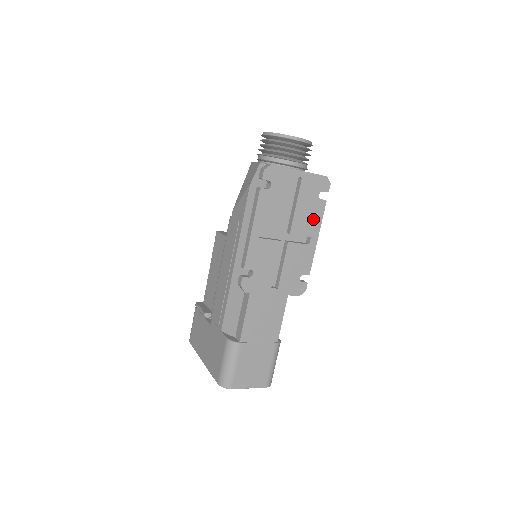
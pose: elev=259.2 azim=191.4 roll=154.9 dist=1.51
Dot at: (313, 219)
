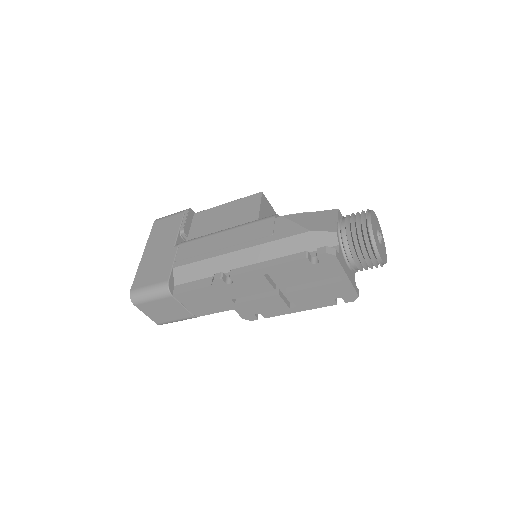
Dot at: (313, 302)
